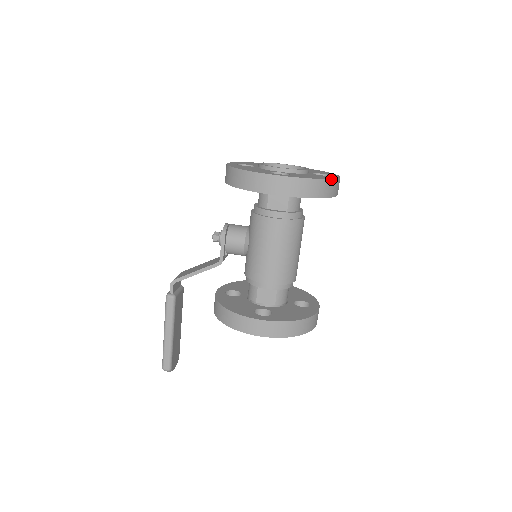
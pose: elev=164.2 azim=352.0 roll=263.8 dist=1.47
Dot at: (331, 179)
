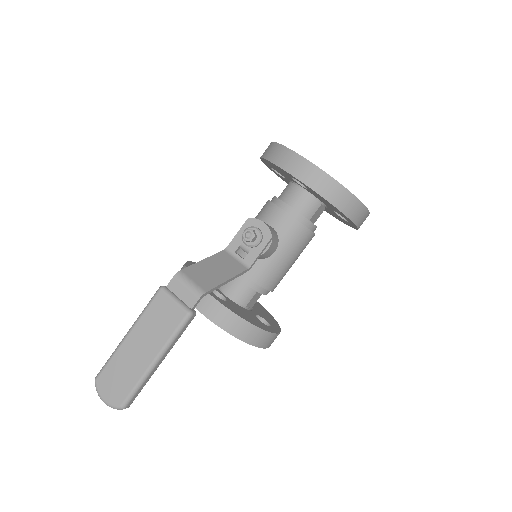
Dot at: occluded
